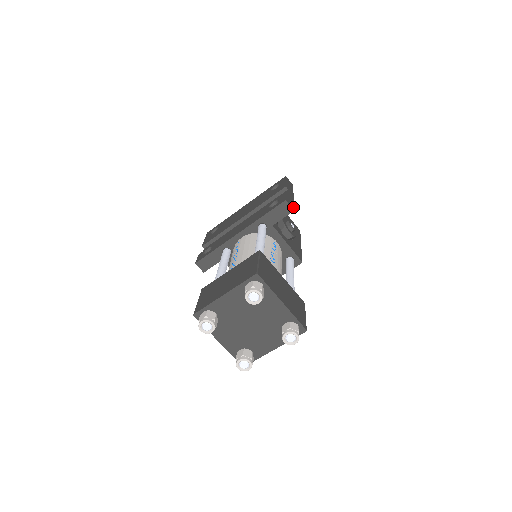
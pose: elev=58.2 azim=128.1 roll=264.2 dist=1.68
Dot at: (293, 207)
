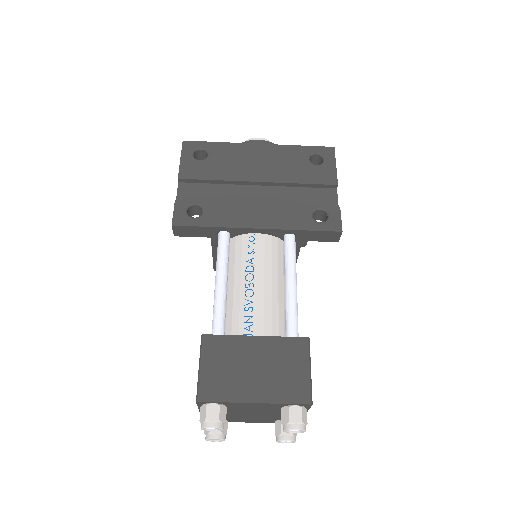
Dot at: occluded
